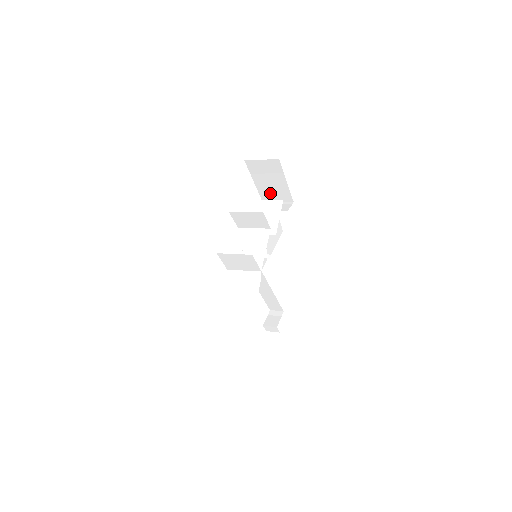
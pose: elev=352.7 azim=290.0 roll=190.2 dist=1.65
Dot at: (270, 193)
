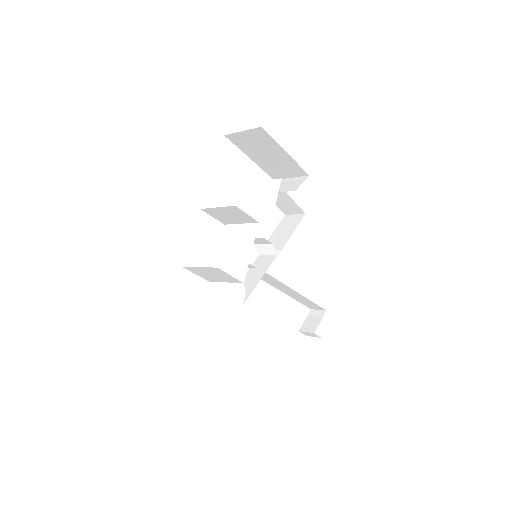
Dot at: (276, 169)
